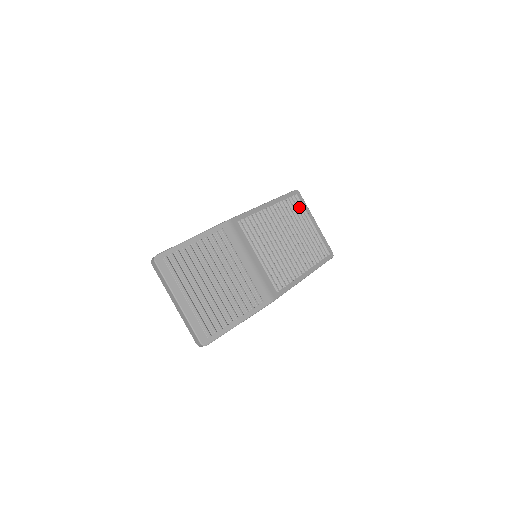
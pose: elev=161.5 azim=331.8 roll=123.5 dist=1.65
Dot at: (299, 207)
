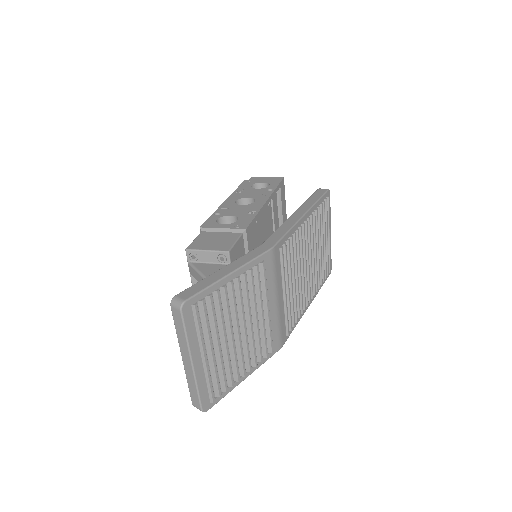
Dot at: (326, 214)
